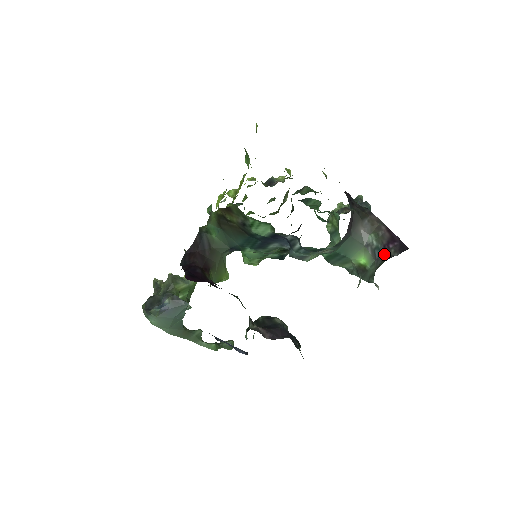
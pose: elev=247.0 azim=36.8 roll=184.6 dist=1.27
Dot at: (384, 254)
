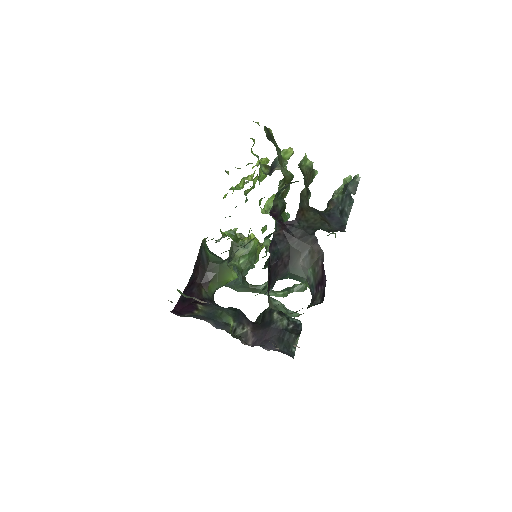
Dot at: (314, 296)
